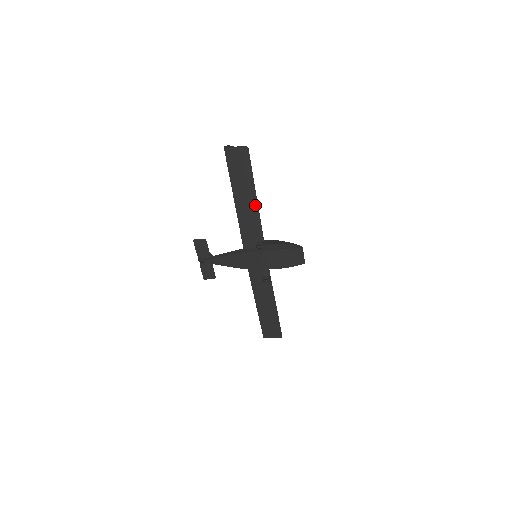
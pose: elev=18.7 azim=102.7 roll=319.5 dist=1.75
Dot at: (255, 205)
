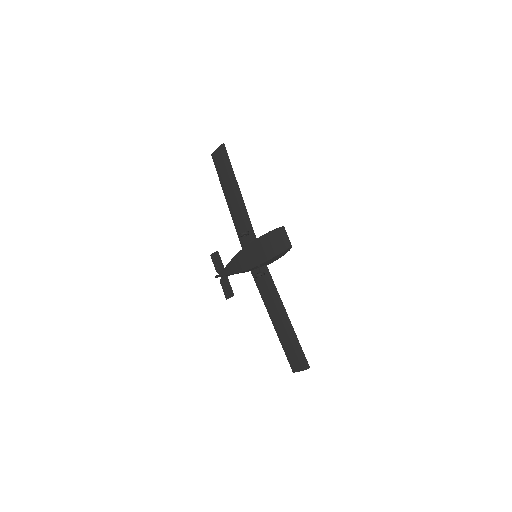
Dot at: (240, 197)
